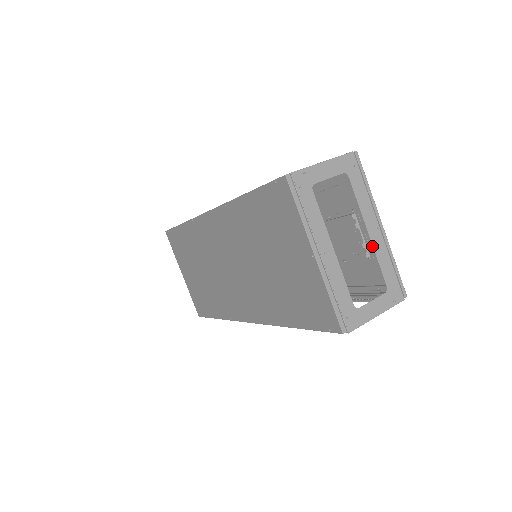
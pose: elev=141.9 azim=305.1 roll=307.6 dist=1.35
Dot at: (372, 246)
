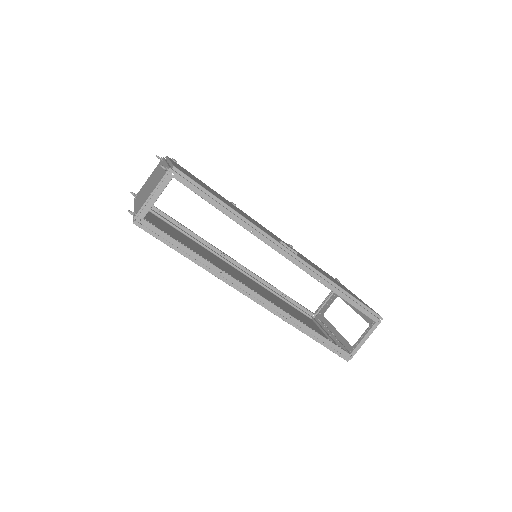
Dot at: occluded
